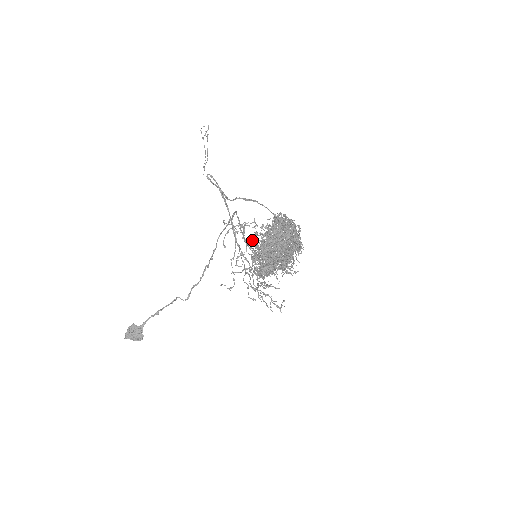
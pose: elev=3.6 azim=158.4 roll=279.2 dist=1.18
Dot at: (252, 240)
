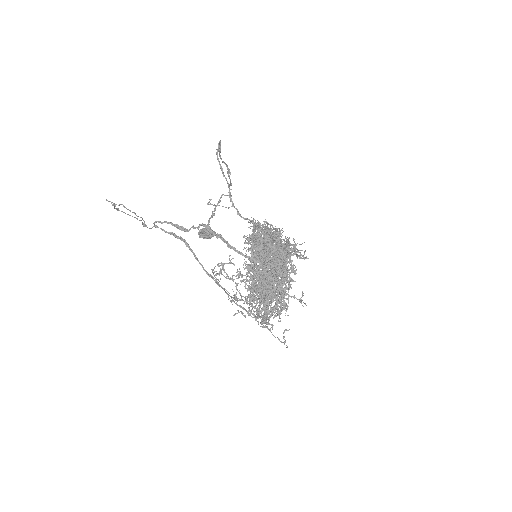
Dot at: (239, 277)
